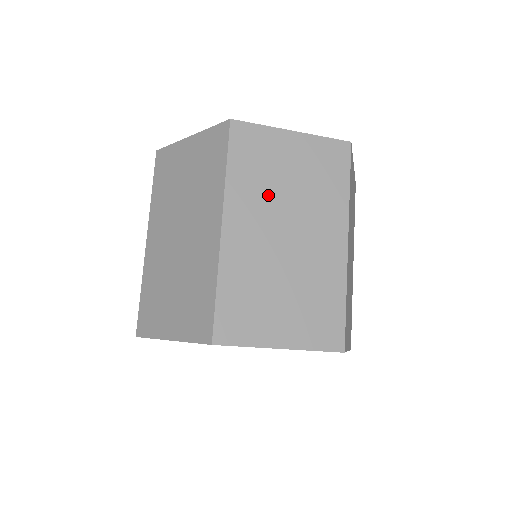
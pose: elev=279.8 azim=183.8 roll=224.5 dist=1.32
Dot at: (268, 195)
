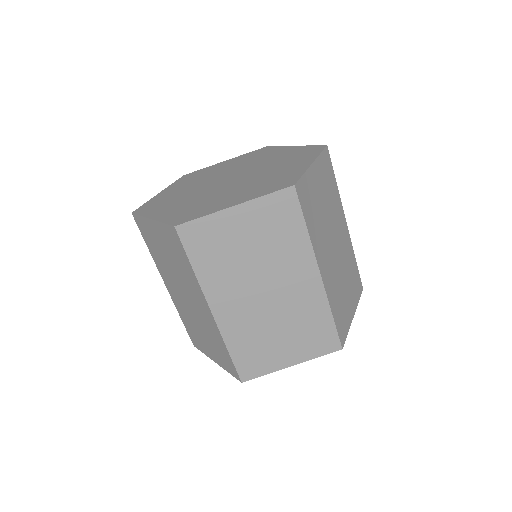
Dot at: (236, 271)
